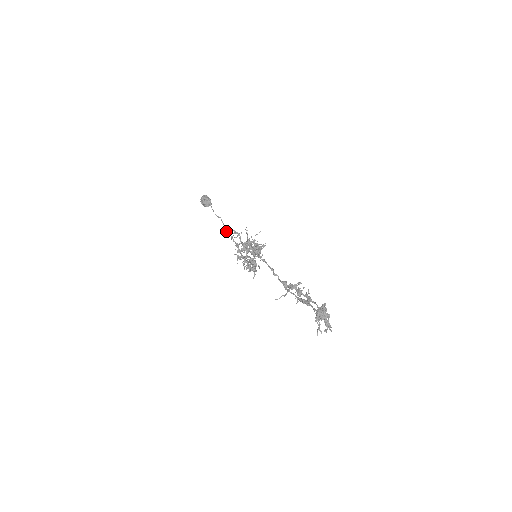
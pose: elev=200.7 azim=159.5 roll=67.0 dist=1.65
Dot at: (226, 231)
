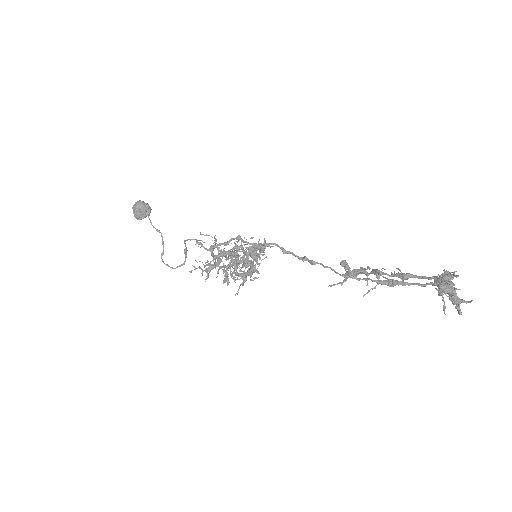
Dot at: occluded
